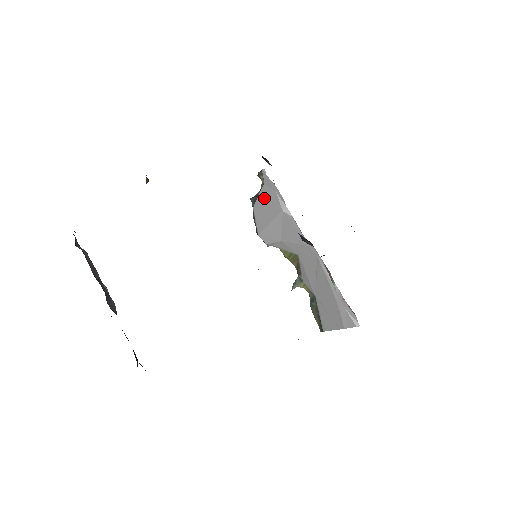
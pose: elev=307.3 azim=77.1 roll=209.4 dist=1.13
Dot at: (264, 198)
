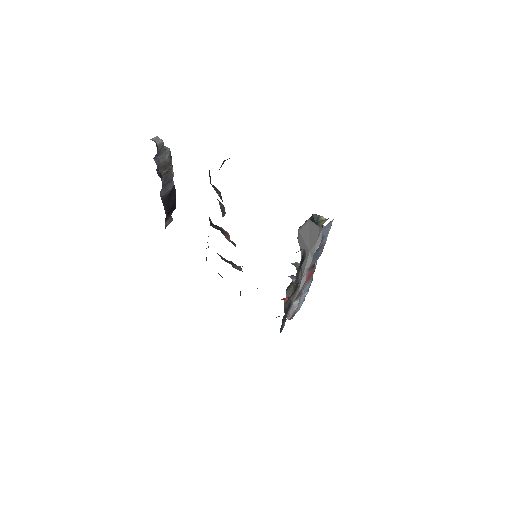
Dot at: (313, 230)
